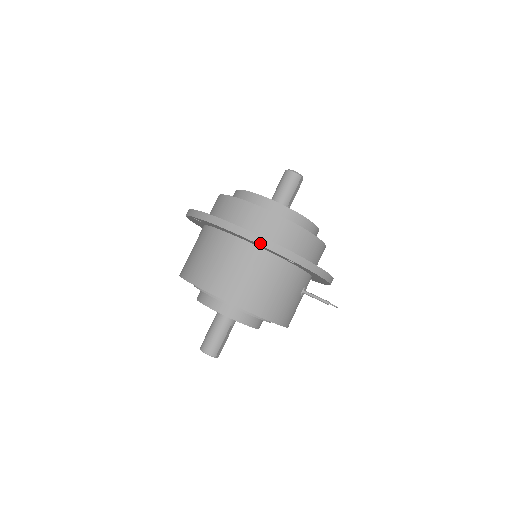
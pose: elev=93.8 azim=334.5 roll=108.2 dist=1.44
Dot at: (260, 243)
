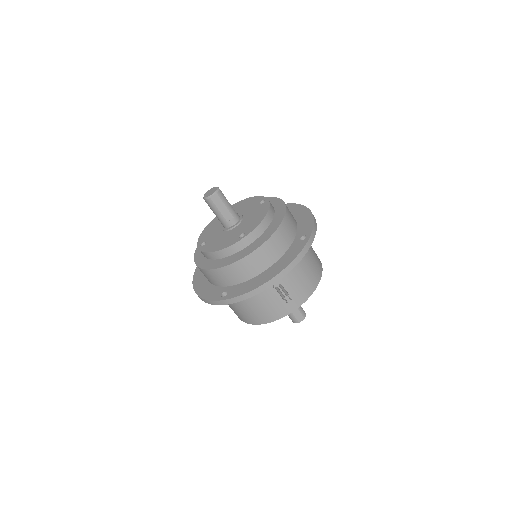
Dot at: occluded
